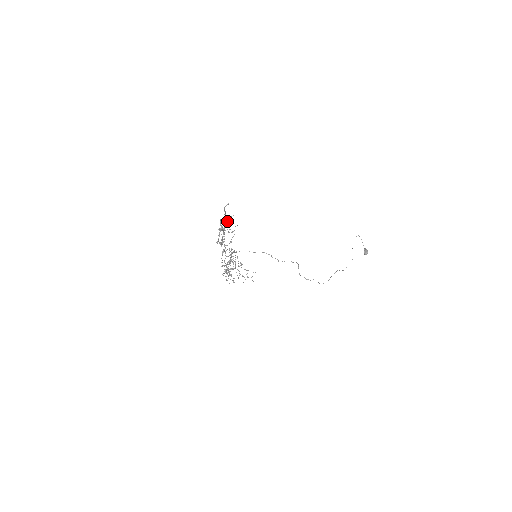
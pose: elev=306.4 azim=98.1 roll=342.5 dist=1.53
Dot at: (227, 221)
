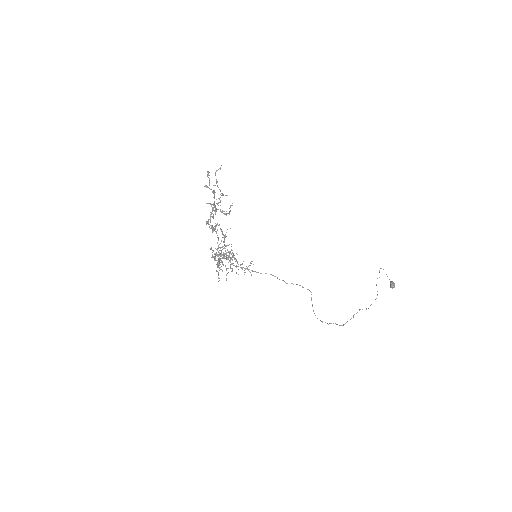
Dot at: (220, 200)
